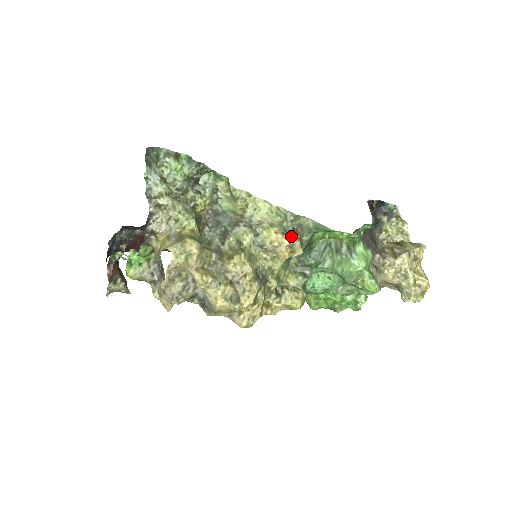
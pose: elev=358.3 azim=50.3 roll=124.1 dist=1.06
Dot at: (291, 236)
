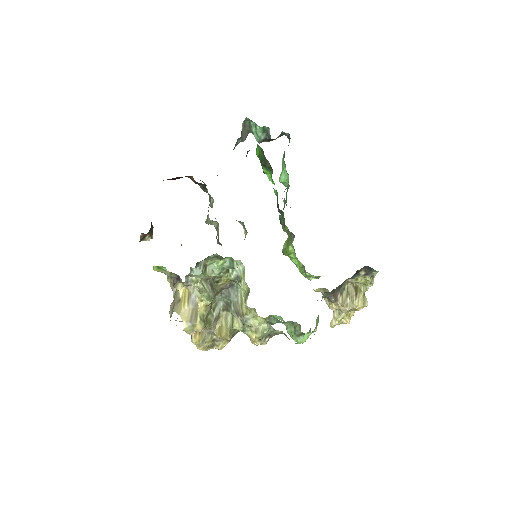
Dot at: (264, 340)
